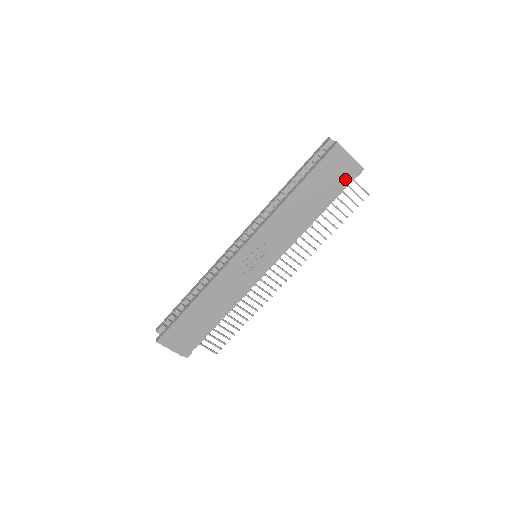
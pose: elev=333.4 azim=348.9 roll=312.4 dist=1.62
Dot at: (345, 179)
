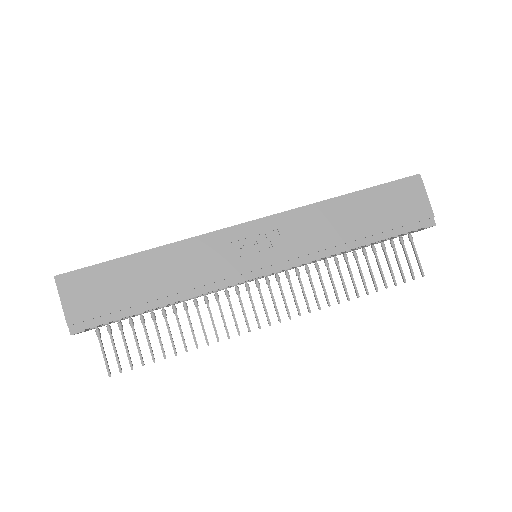
Dot at: (411, 220)
